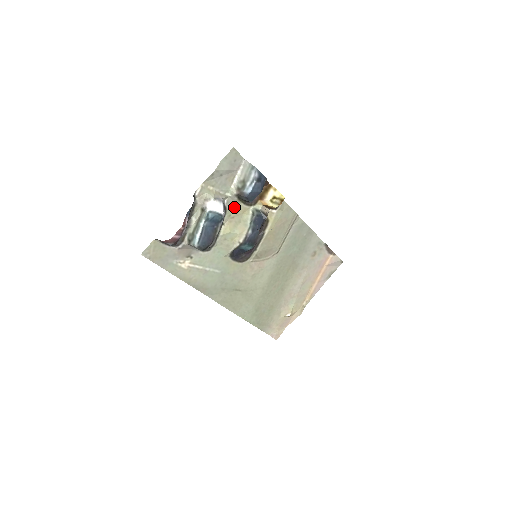
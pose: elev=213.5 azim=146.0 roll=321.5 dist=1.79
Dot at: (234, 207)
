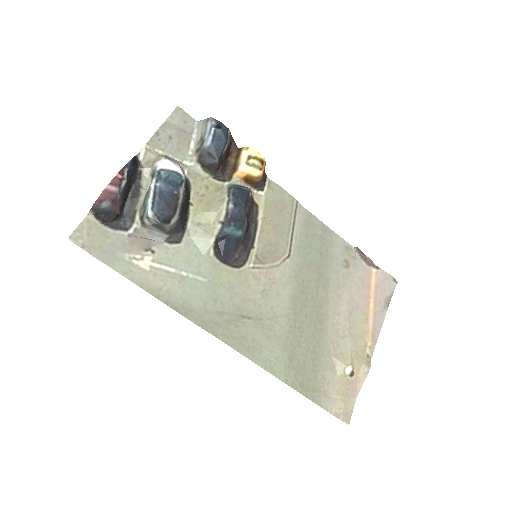
Dot at: (201, 182)
